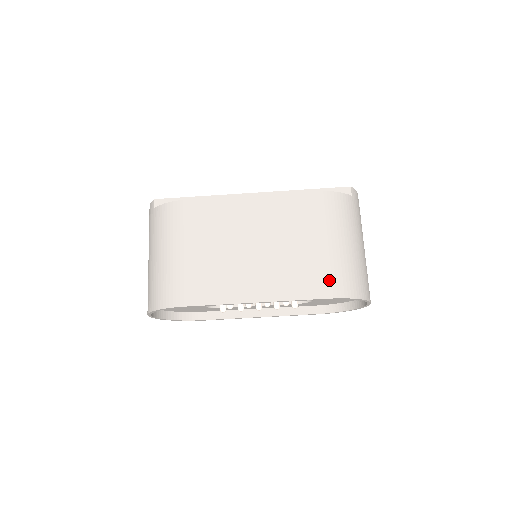
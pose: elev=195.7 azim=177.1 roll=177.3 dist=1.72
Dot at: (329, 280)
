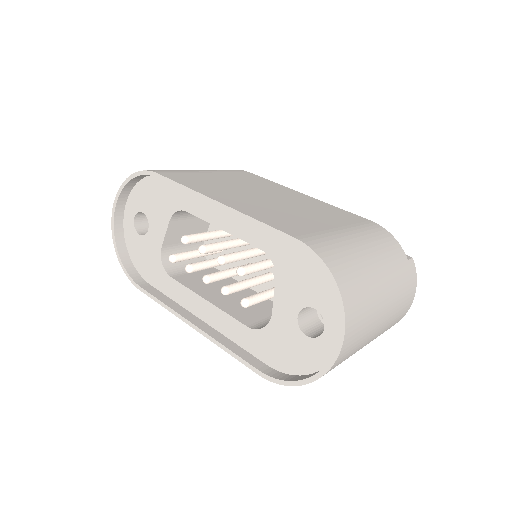
Dot at: (315, 237)
